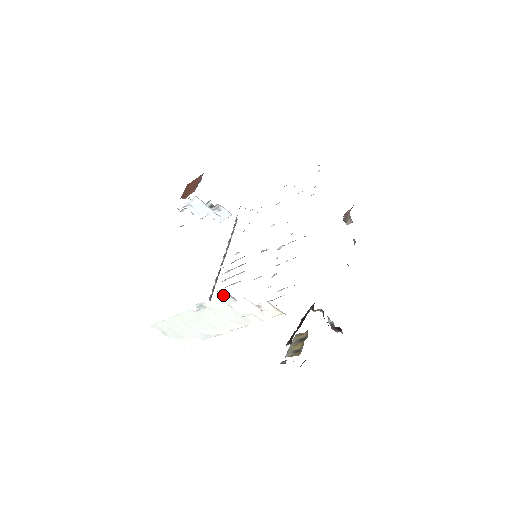
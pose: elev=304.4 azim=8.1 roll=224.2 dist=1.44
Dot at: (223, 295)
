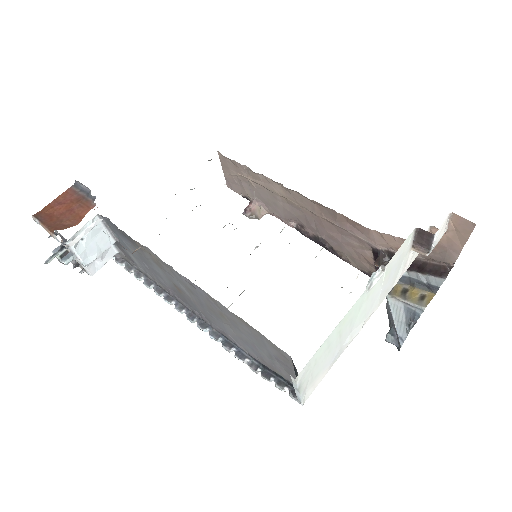
Dot at: (410, 234)
